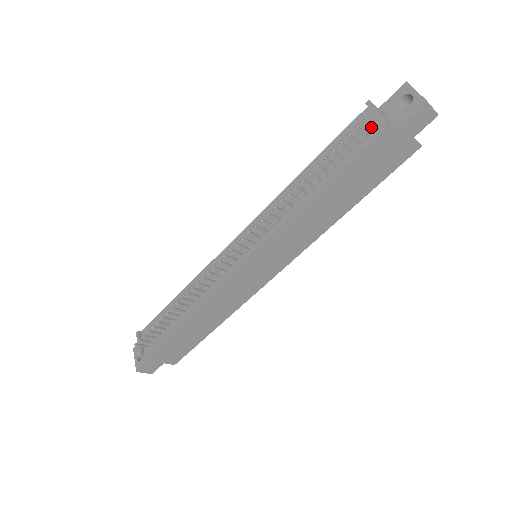
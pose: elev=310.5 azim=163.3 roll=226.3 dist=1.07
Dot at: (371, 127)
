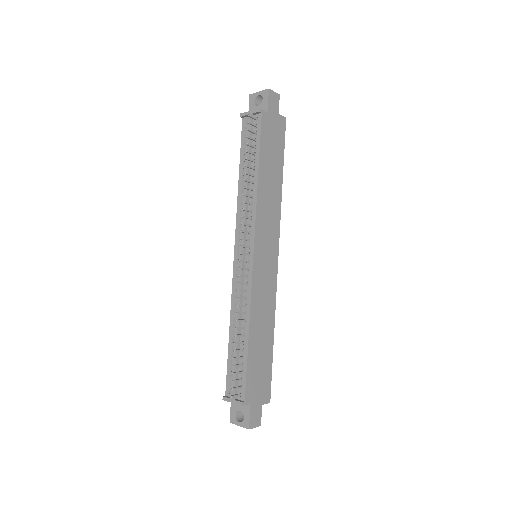
Dot at: (254, 121)
